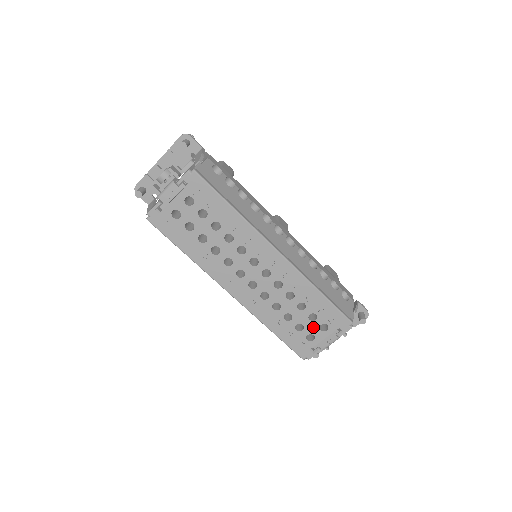
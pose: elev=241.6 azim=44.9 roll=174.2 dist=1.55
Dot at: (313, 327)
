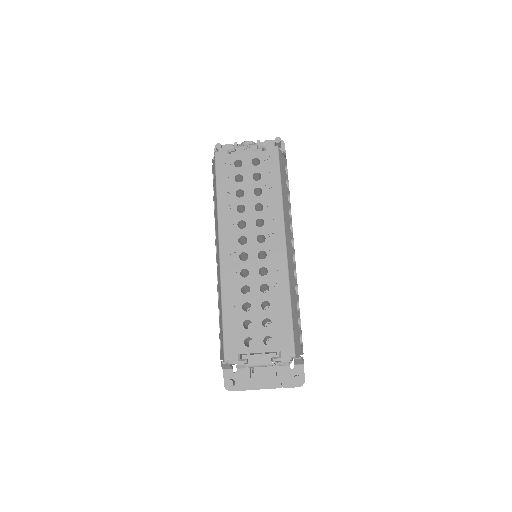
Dot at: (259, 333)
